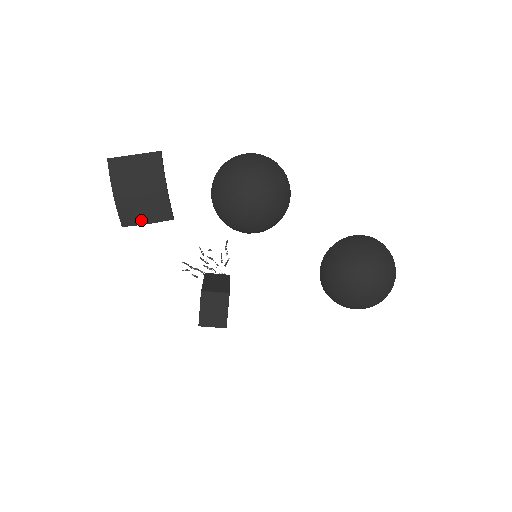
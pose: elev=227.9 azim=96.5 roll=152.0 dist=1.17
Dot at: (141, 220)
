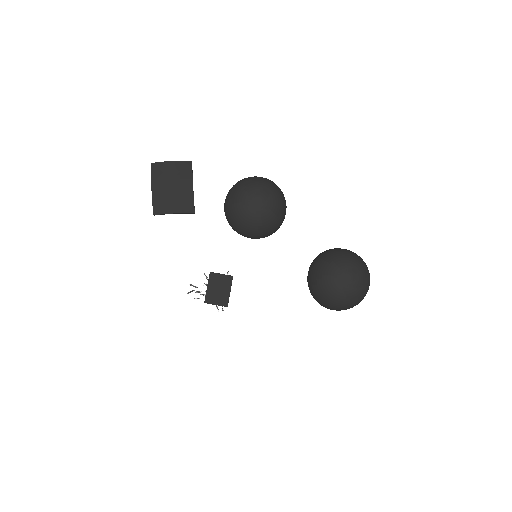
Dot at: (170, 210)
